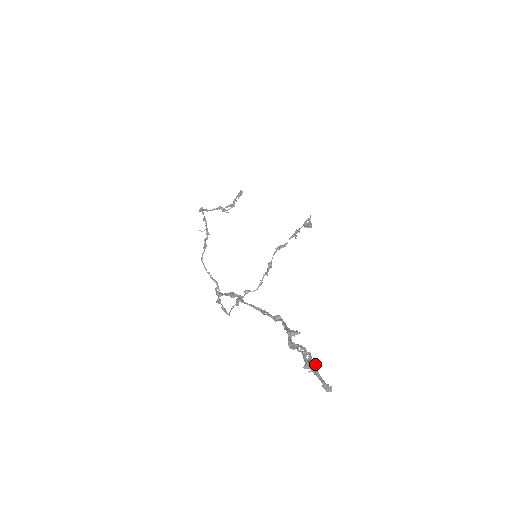
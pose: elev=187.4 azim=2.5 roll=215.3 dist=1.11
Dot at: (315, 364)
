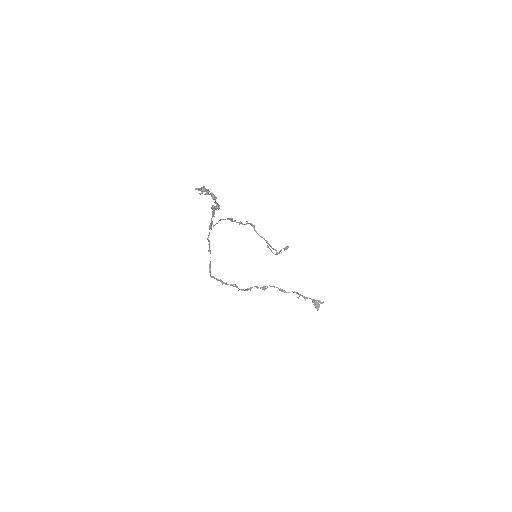
Dot at: (205, 188)
